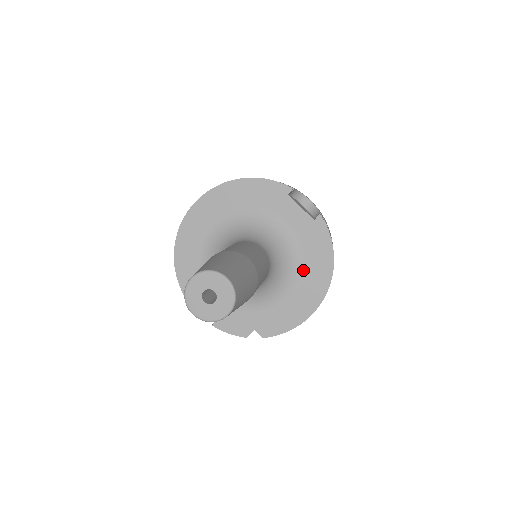
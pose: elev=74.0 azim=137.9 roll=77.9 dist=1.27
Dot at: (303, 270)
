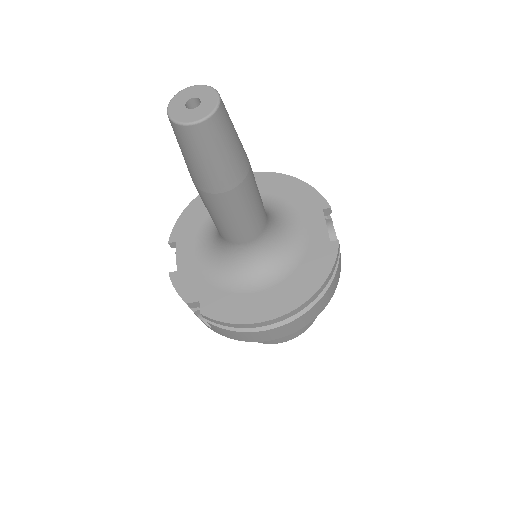
Dot at: (287, 277)
